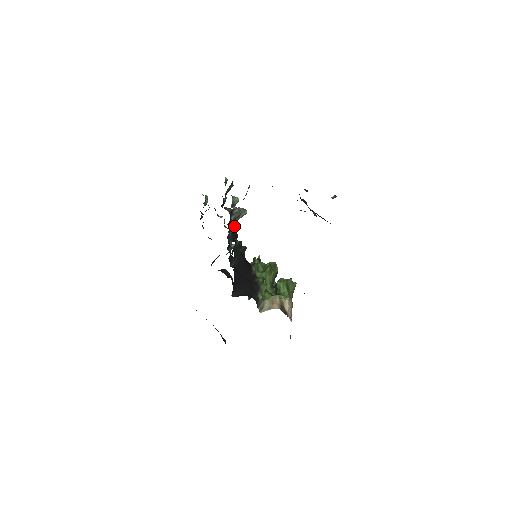
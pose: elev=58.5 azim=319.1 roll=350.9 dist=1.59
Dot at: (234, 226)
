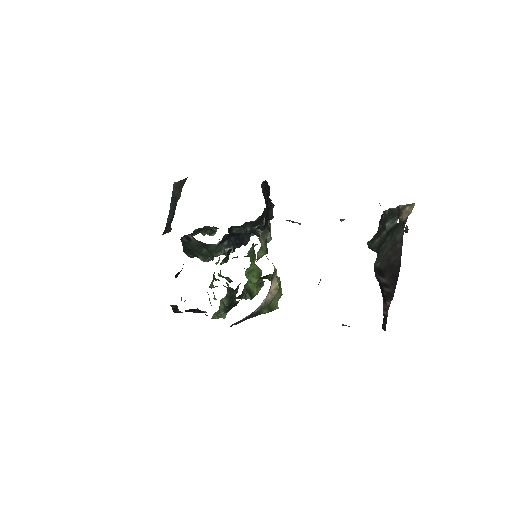
Dot at: (255, 228)
